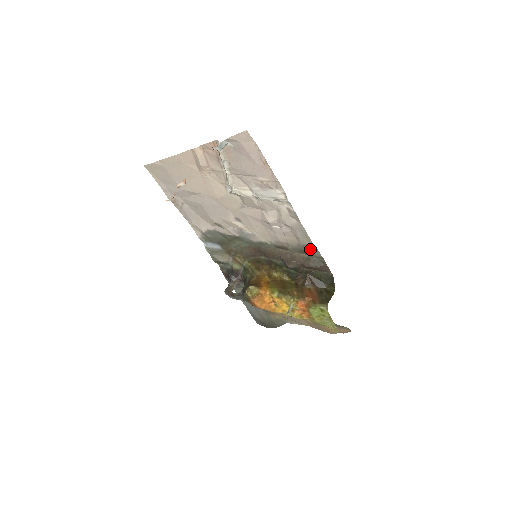
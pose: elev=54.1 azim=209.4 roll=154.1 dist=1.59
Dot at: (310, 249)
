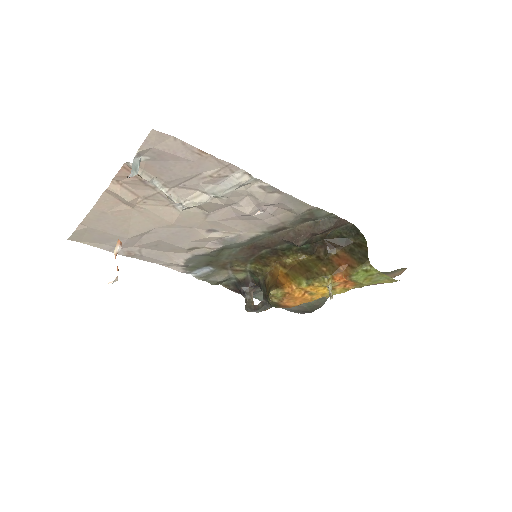
Dot at: (312, 213)
